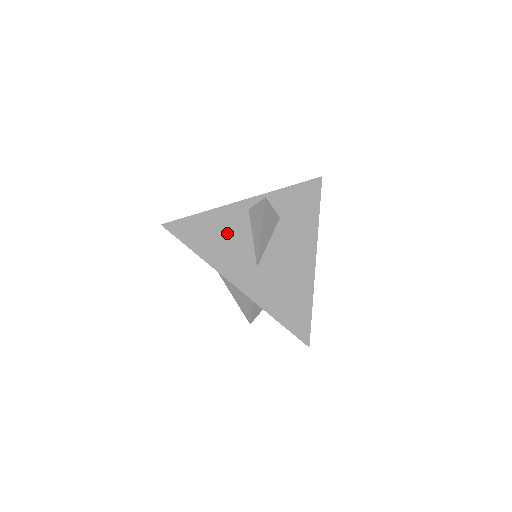
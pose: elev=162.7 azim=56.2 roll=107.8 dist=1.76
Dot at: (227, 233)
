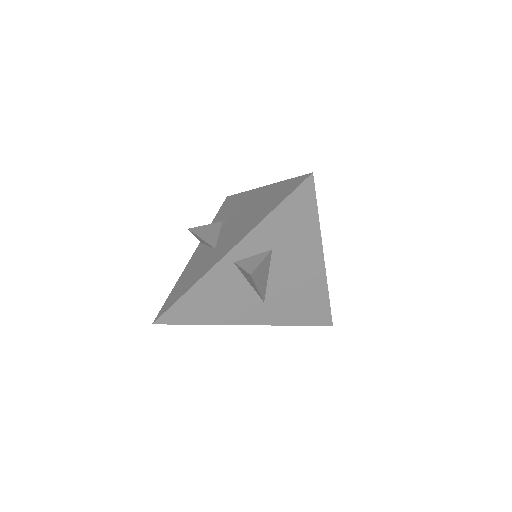
Dot at: (221, 294)
